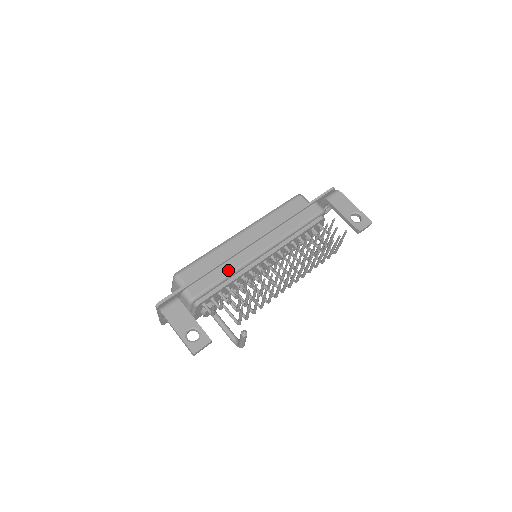
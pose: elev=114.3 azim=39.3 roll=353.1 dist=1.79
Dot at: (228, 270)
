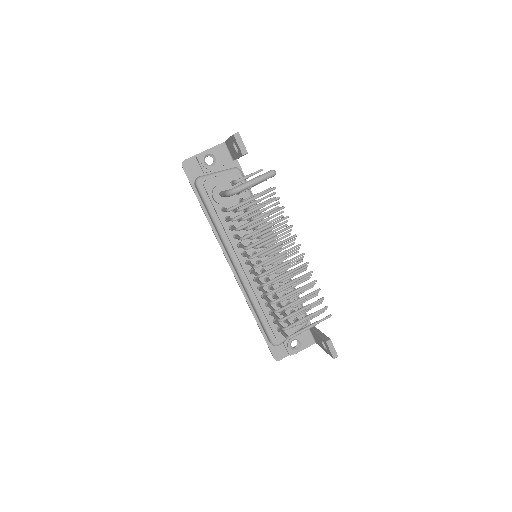
Dot at: occluded
